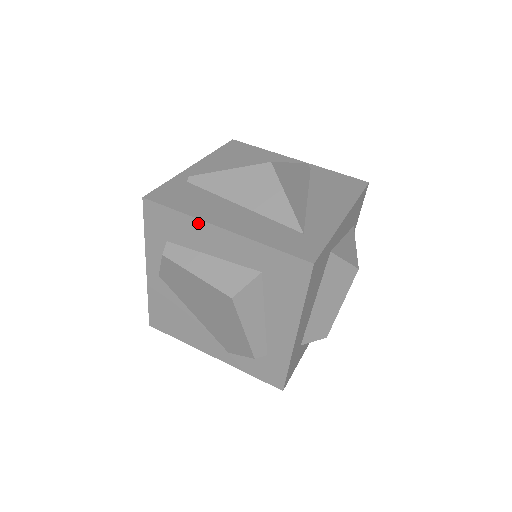
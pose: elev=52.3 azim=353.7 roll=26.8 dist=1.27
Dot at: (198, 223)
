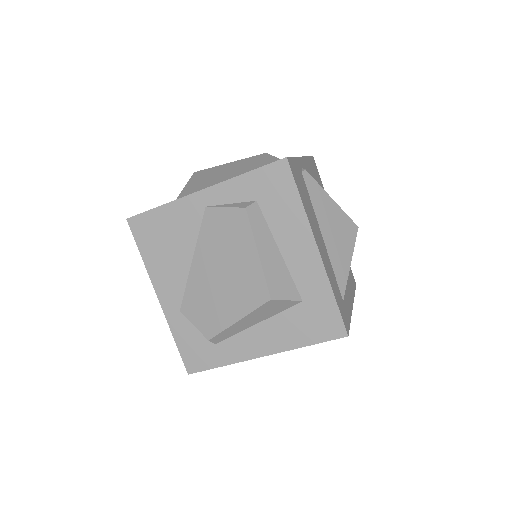
Dot at: (305, 224)
